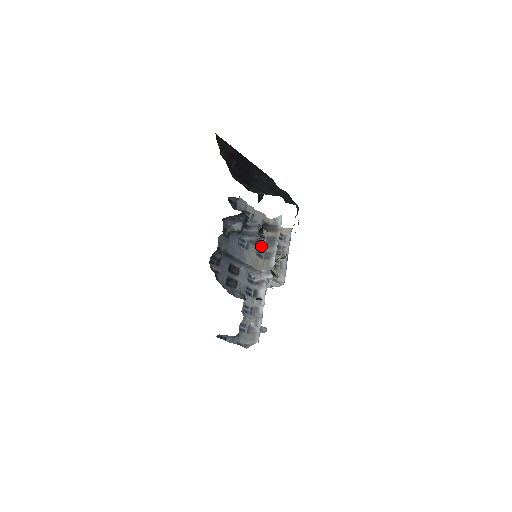
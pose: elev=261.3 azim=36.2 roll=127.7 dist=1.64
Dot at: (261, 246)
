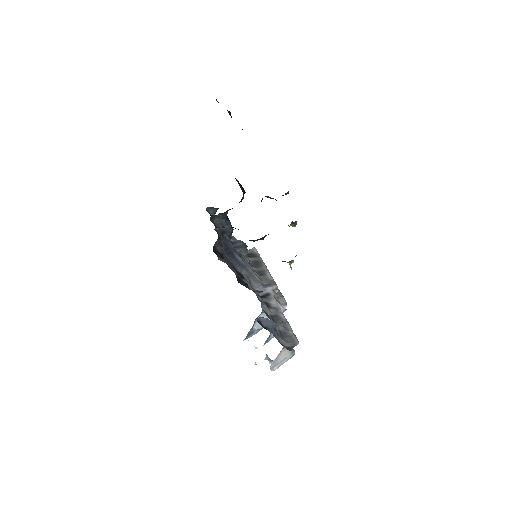
Dot at: (250, 265)
